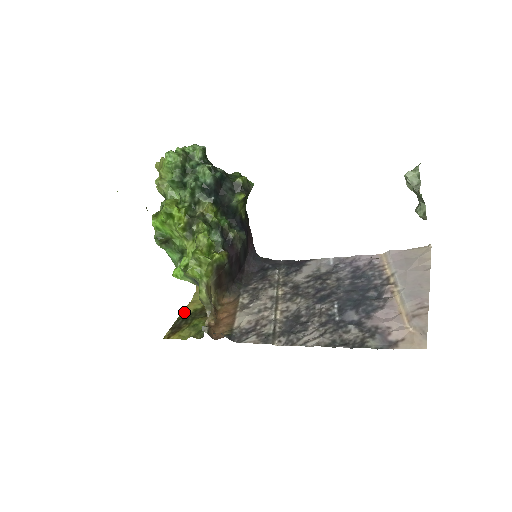
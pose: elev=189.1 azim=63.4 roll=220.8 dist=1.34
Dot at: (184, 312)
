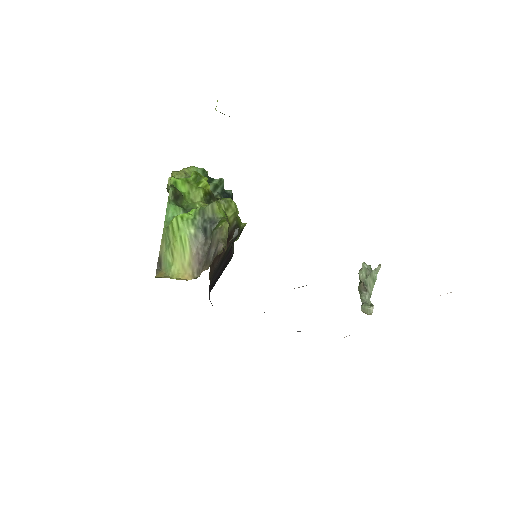
Dot at: occluded
